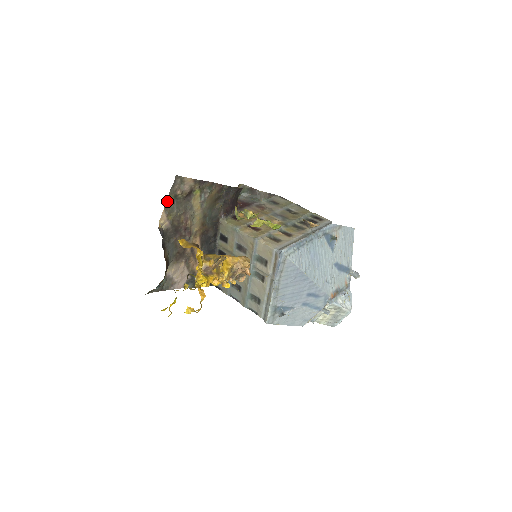
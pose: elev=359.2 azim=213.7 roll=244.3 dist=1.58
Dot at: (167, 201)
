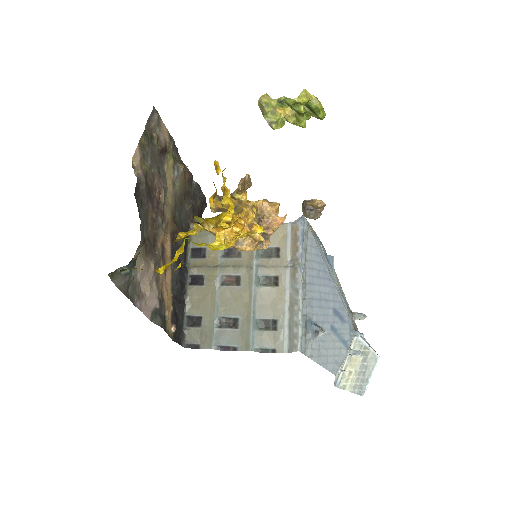
Dot at: (142, 135)
